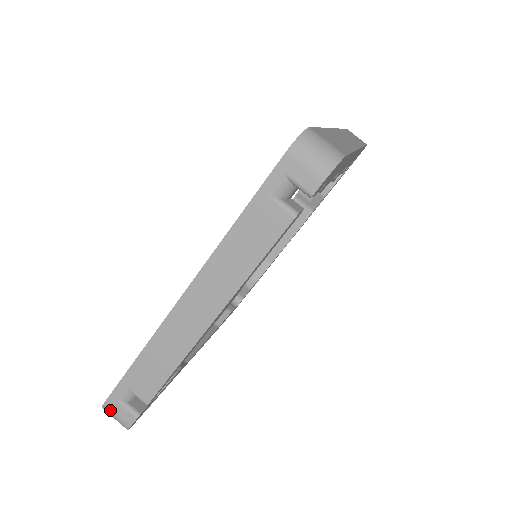
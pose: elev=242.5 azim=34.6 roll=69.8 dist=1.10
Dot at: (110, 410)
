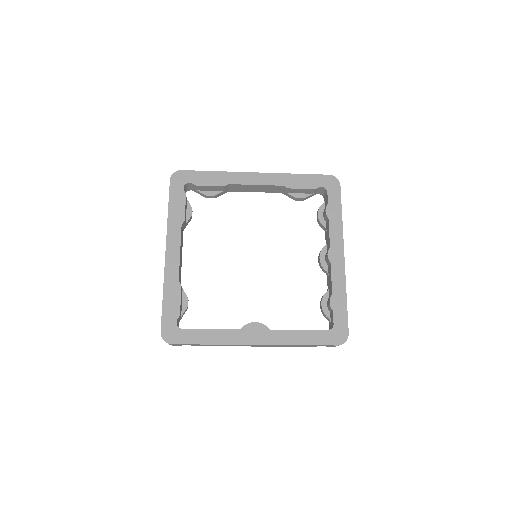
Dot at: (171, 344)
